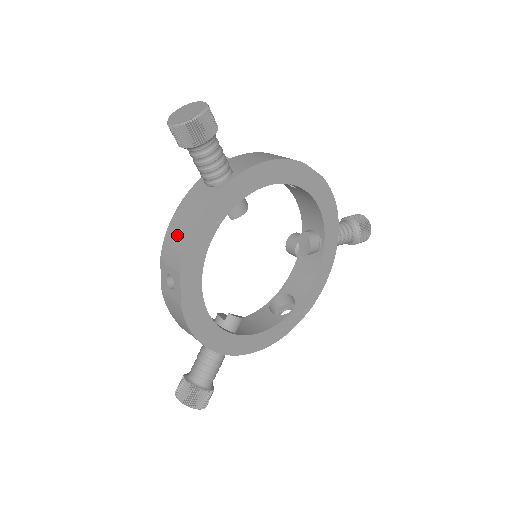
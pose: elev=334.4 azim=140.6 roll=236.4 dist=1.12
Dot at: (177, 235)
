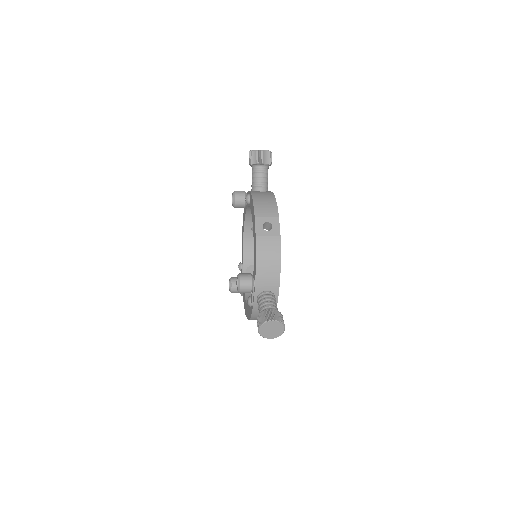
Dot at: (265, 203)
